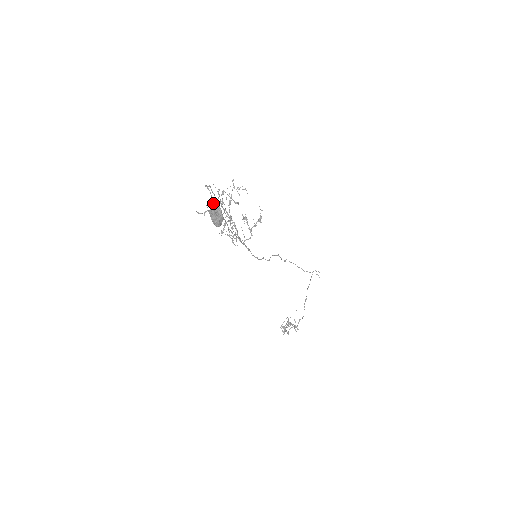
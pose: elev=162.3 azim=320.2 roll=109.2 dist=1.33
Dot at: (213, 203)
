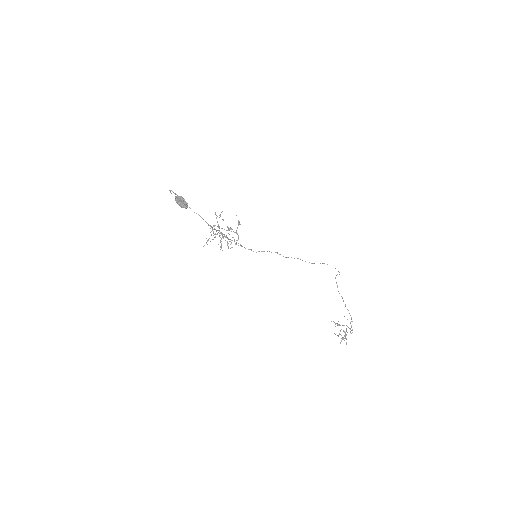
Dot at: (176, 196)
